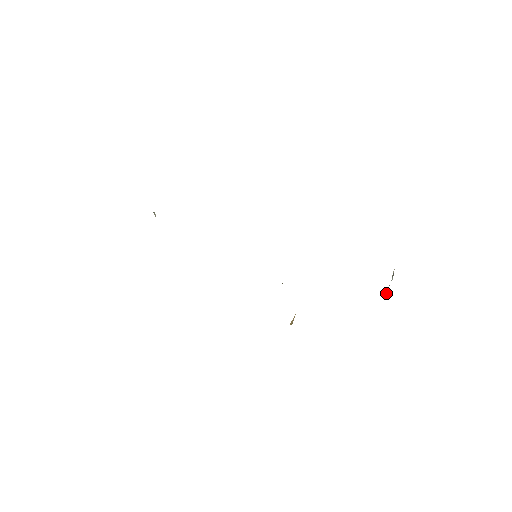
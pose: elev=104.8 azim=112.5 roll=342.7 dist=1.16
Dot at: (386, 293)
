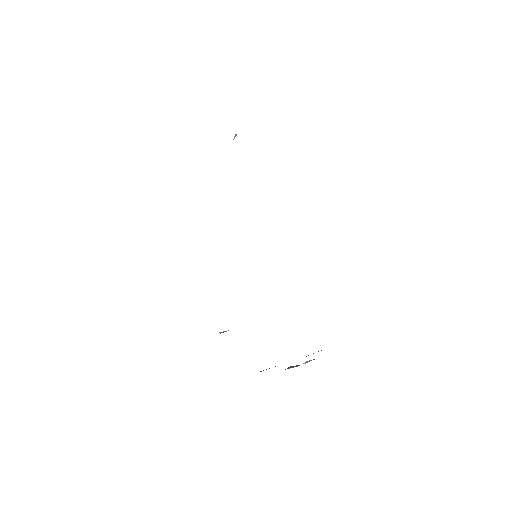
Dot at: (290, 366)
